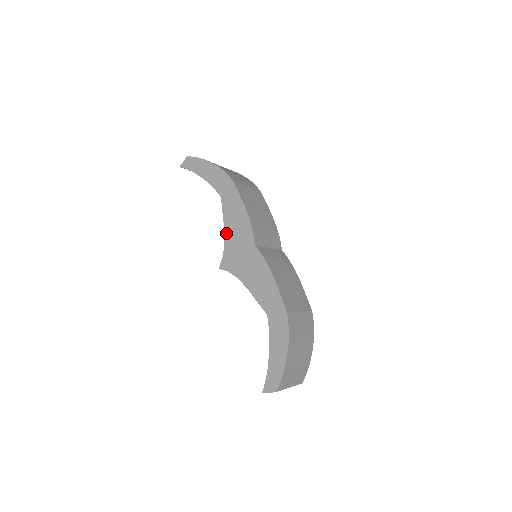
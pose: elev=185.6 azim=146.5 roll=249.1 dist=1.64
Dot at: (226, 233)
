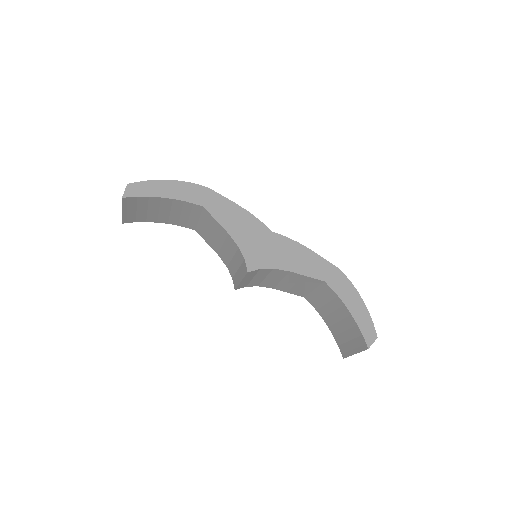
Dot at: (233, 236)
